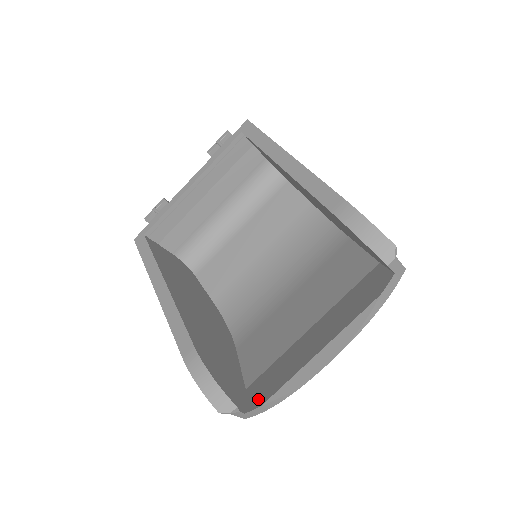
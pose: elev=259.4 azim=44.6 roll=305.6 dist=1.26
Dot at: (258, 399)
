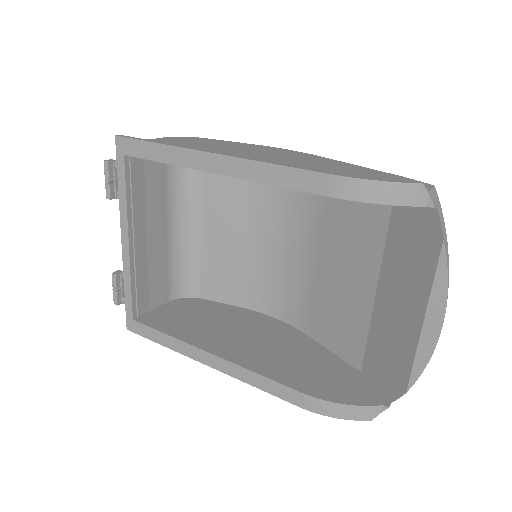
Dot at: (393, 385)
